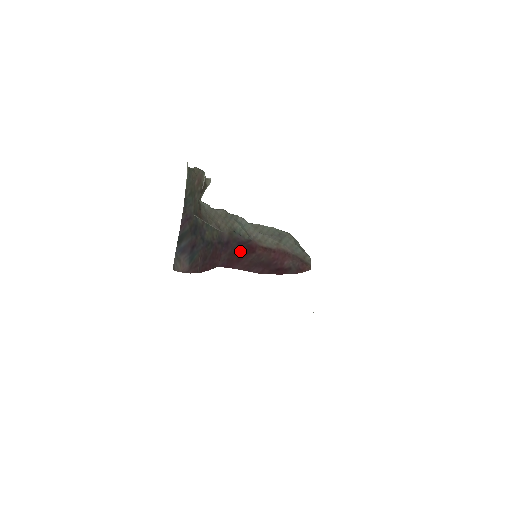
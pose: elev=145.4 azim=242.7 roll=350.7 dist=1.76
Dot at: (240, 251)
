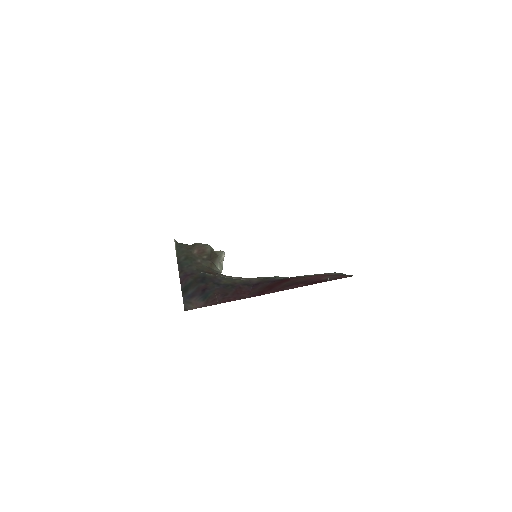
Dot at: (272, 284)
